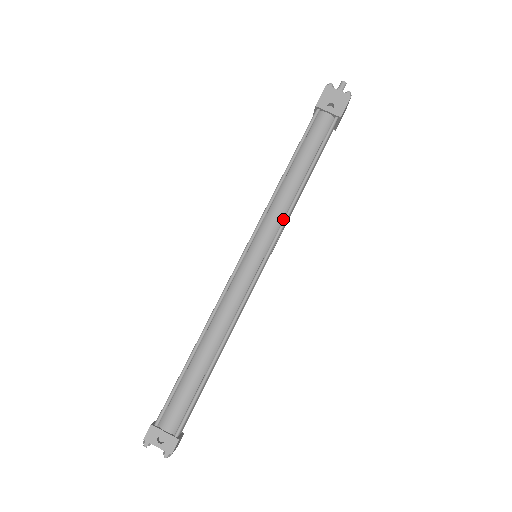
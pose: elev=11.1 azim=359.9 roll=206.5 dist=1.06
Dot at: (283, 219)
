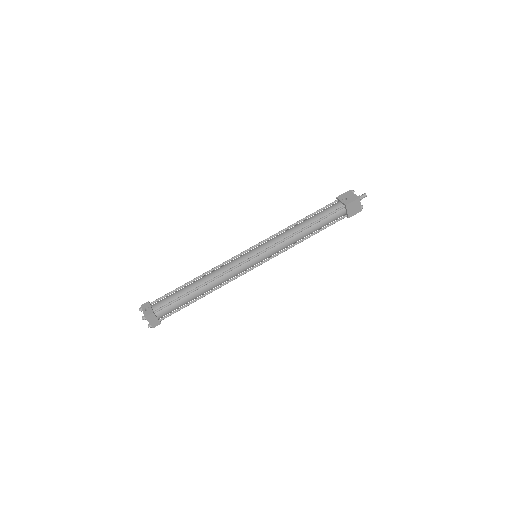
Dot at: (280, 241)
